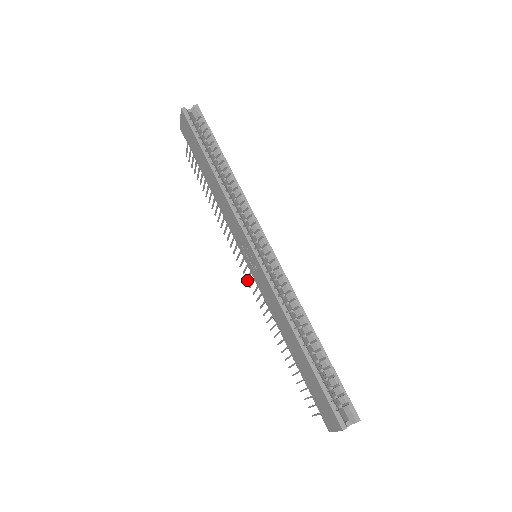
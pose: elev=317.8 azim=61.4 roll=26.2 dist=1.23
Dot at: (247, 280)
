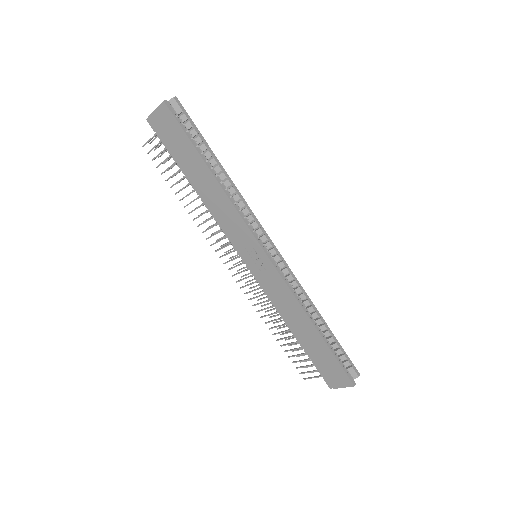
Dot at: occluded
